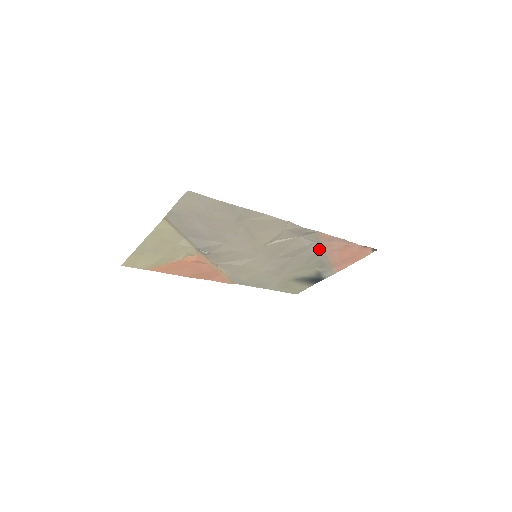
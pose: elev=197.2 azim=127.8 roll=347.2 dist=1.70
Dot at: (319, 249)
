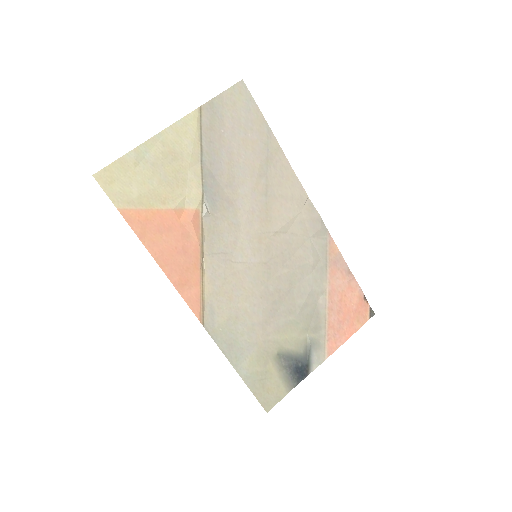
Dot at: (322, 279)
